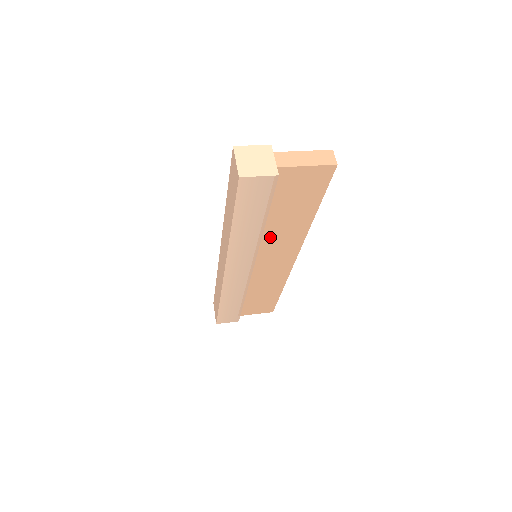
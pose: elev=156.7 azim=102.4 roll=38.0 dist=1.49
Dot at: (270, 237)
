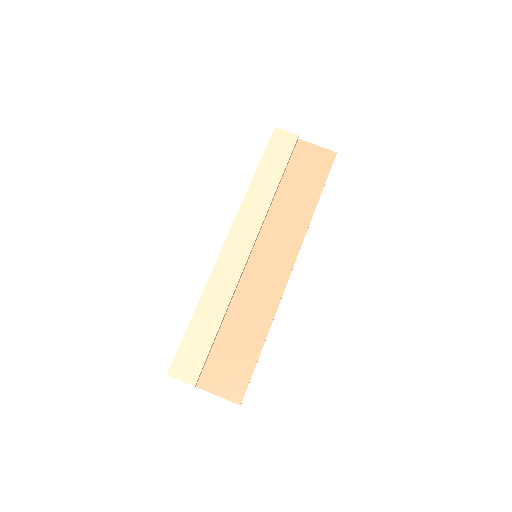
Dot at: occluded
